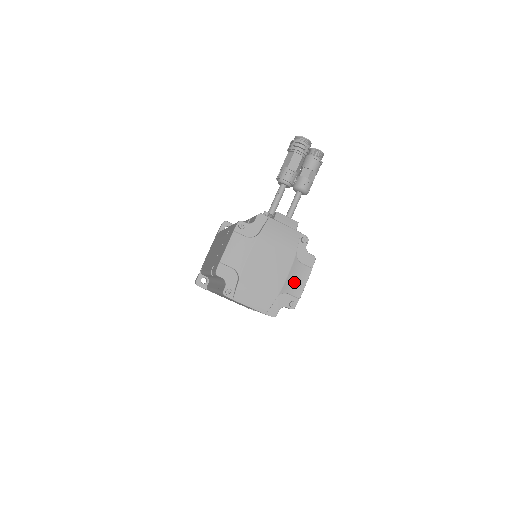
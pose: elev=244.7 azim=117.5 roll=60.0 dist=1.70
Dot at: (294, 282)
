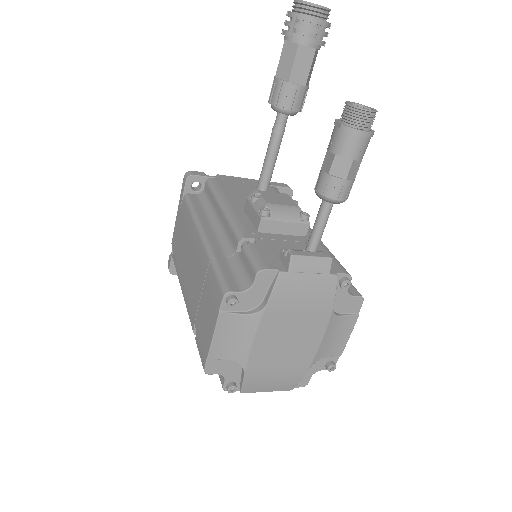
Dot at: (331, 342)
